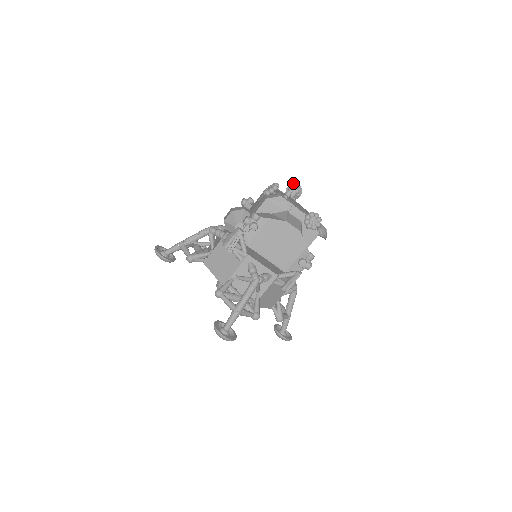
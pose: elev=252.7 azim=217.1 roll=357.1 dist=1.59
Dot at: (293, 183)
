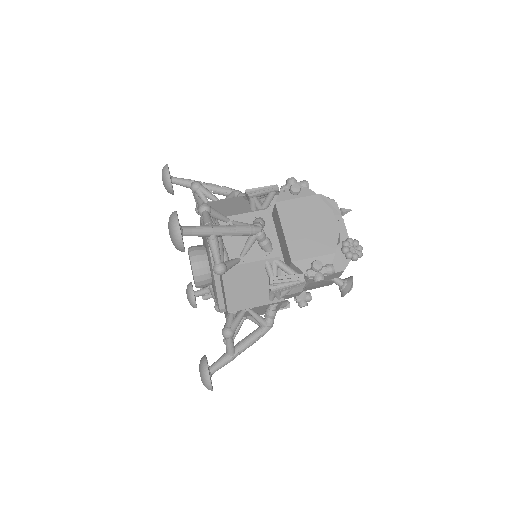
Dot at: occluded
